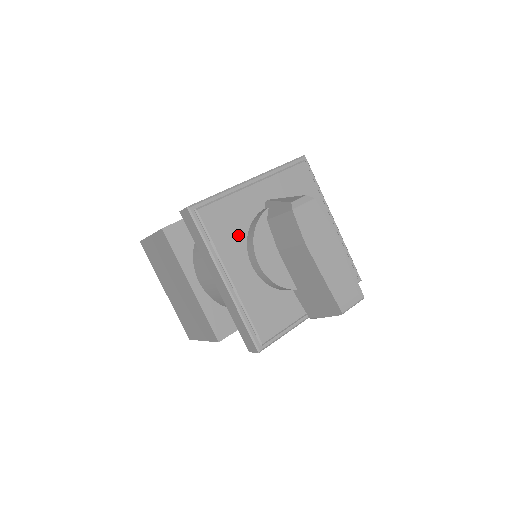
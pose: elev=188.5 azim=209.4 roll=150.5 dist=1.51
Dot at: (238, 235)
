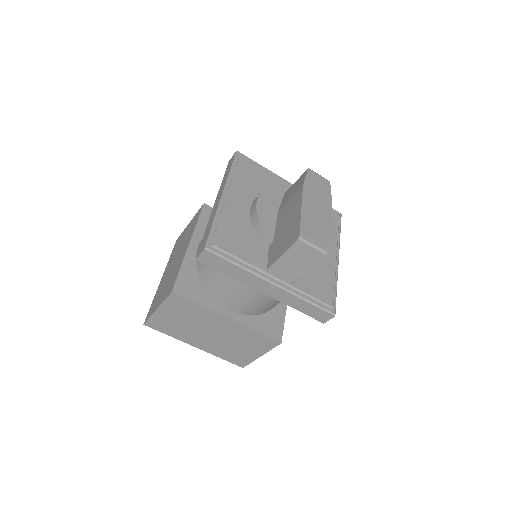
Dot at: (257, 188)
